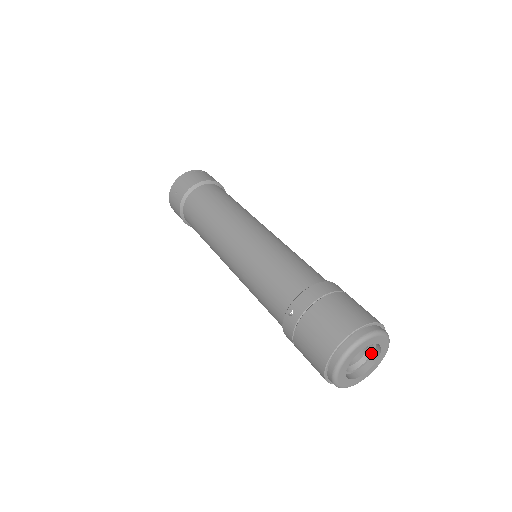
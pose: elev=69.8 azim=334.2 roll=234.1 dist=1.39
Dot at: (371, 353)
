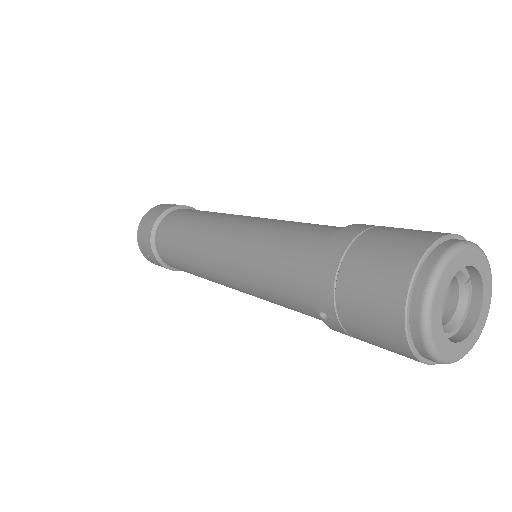
Dot at: (465, 277)
